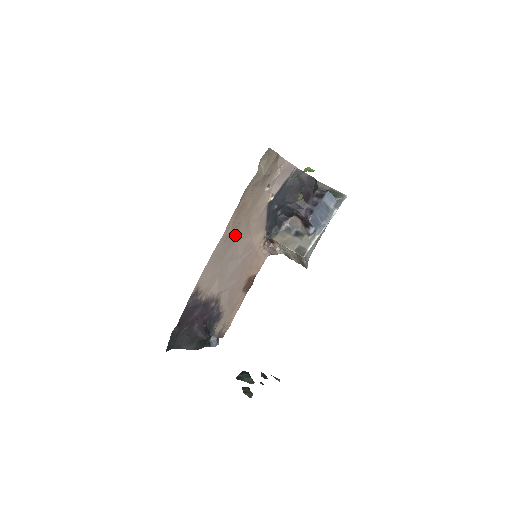
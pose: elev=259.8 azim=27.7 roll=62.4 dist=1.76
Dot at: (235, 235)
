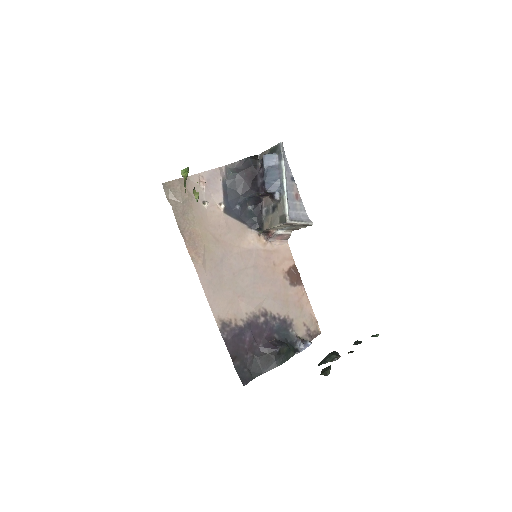
Dot at: (214, 259)
